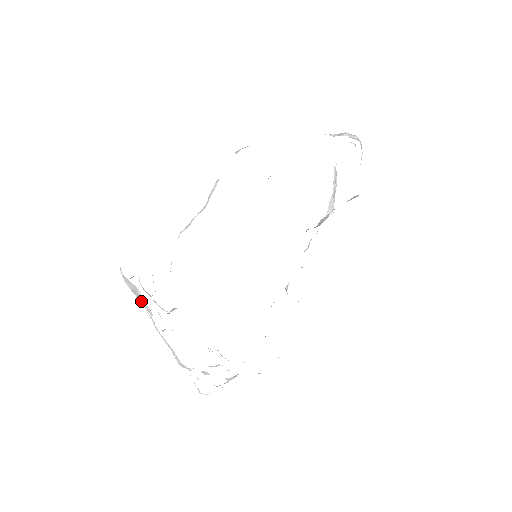
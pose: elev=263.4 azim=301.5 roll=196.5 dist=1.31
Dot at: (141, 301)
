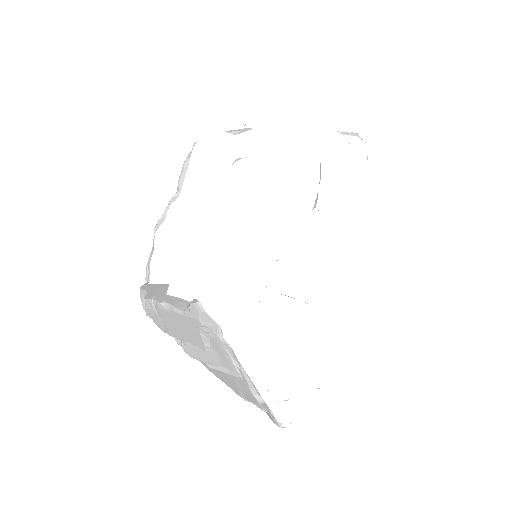
Dot at: (220, 340)
